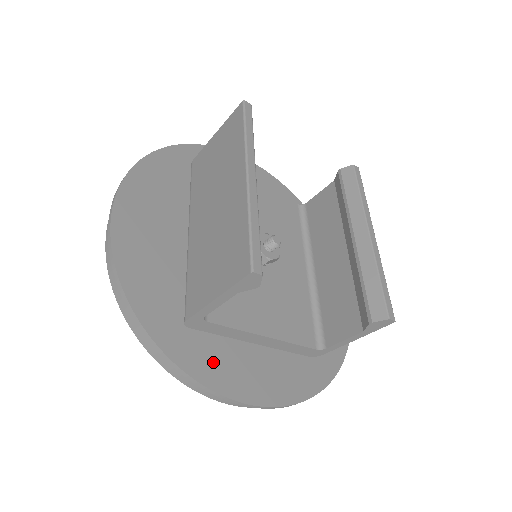
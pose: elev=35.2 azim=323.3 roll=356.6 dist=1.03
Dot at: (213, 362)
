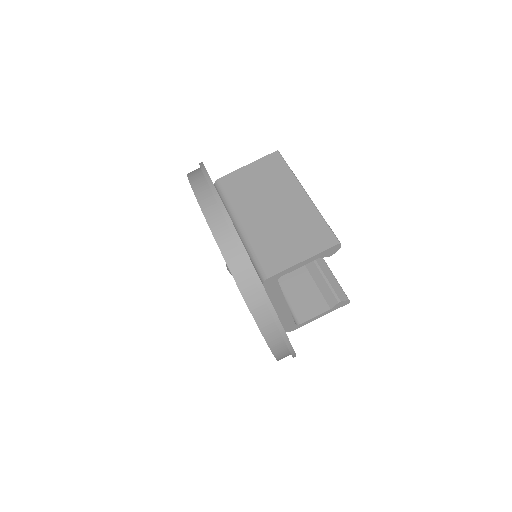
Dot at: occluded
